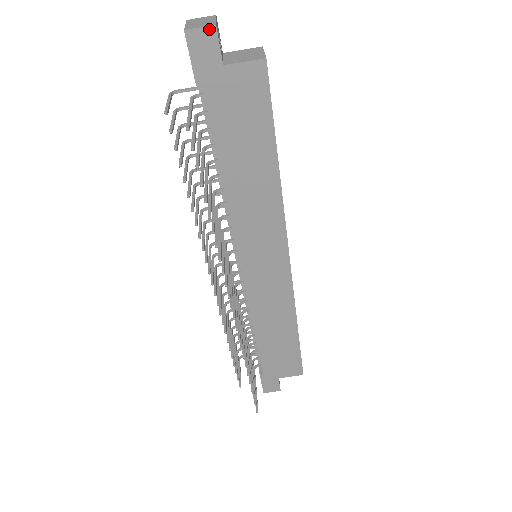
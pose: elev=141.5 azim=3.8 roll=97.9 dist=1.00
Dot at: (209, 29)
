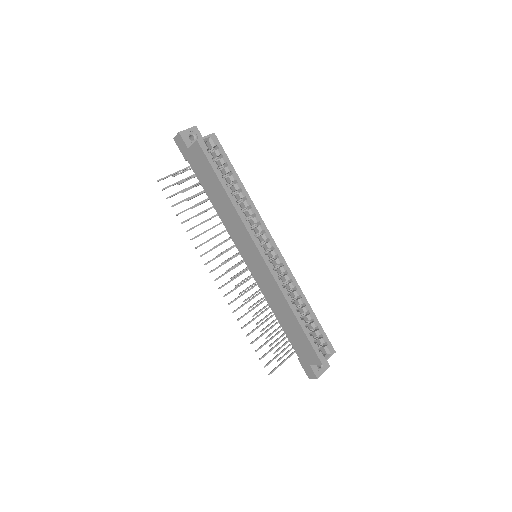
Dot at: (178, 135)
